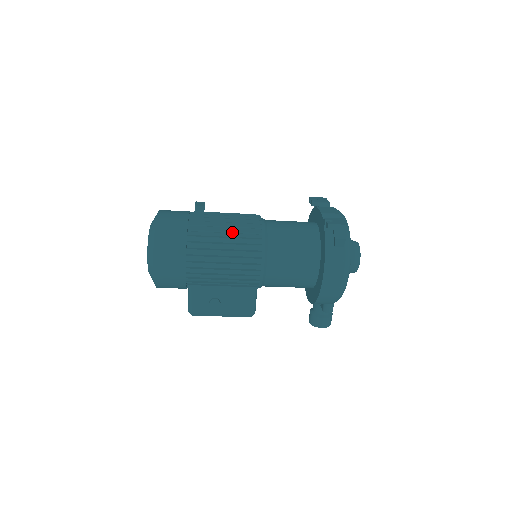
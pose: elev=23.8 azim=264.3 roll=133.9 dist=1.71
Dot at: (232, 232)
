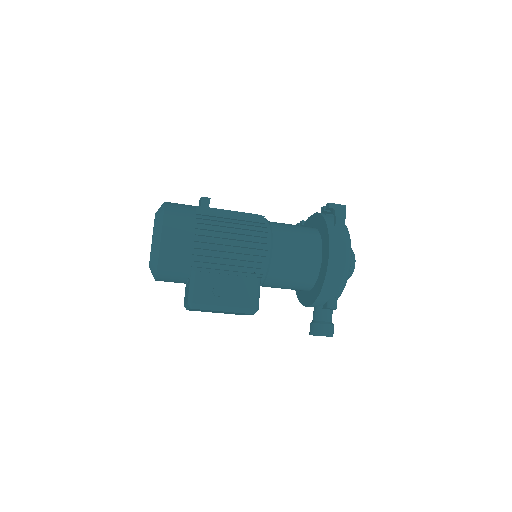
Dot at: (238, 217)
